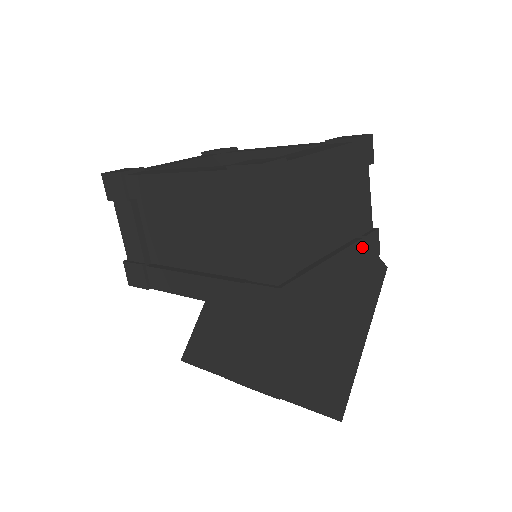
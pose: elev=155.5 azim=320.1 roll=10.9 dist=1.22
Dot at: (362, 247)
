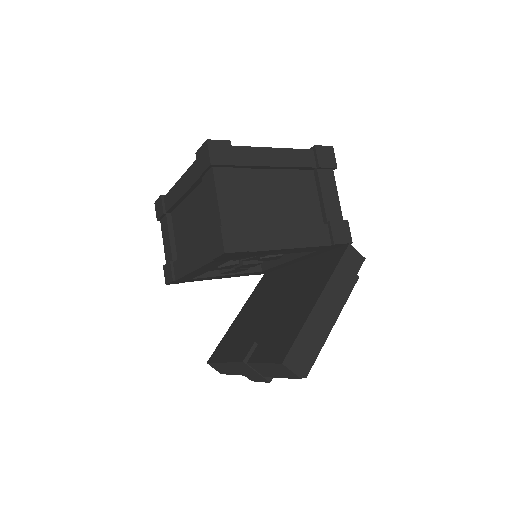
Dot at: (329, 232)
